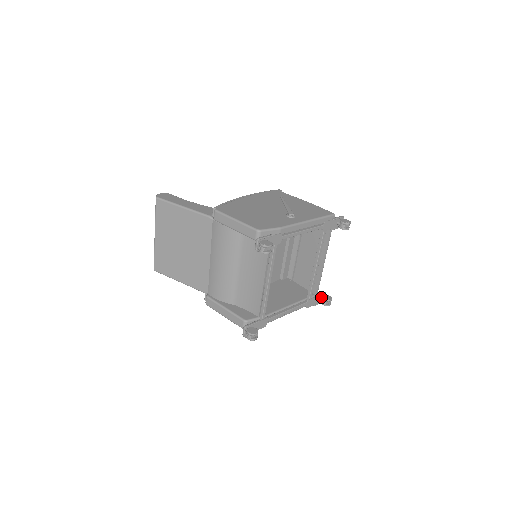
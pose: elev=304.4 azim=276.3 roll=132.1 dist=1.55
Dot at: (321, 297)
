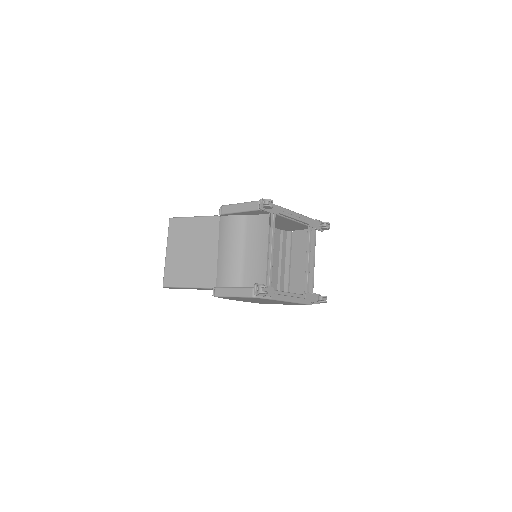
Dot at: (317, 298)
